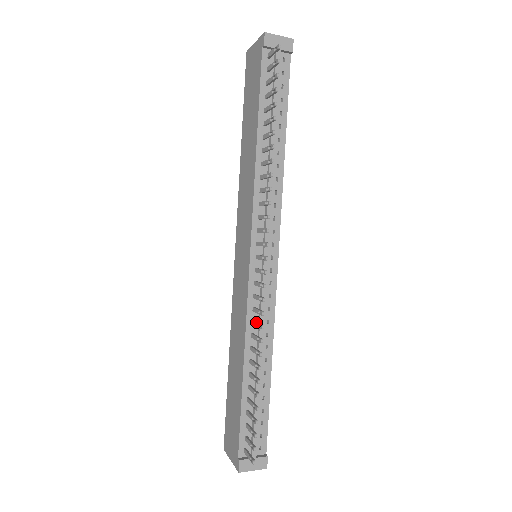
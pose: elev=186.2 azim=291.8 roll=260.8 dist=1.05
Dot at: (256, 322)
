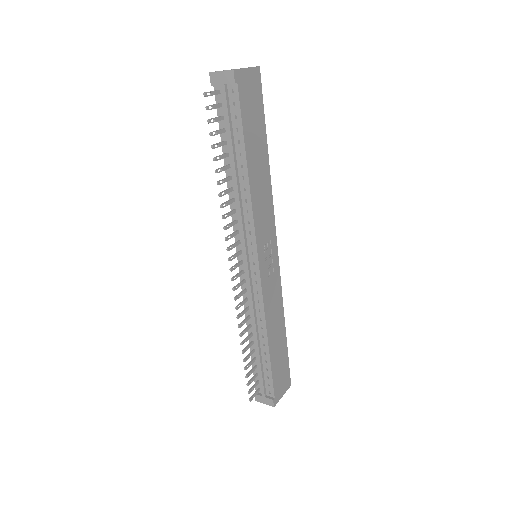
Dot at: occluded
